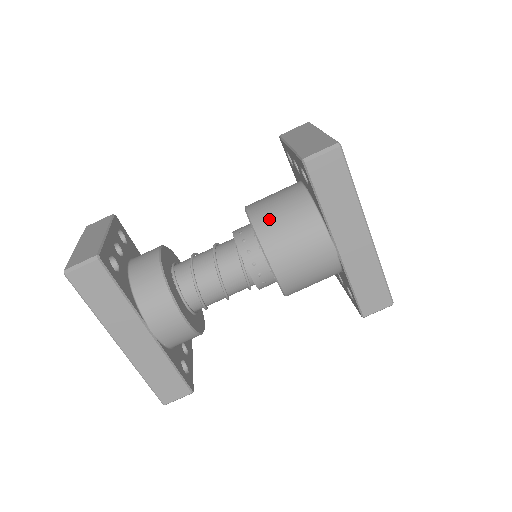
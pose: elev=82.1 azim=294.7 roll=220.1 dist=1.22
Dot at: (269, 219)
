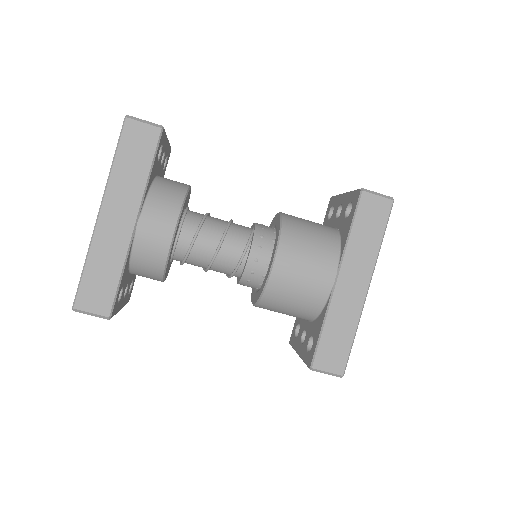
Dot at: (298, 223)
